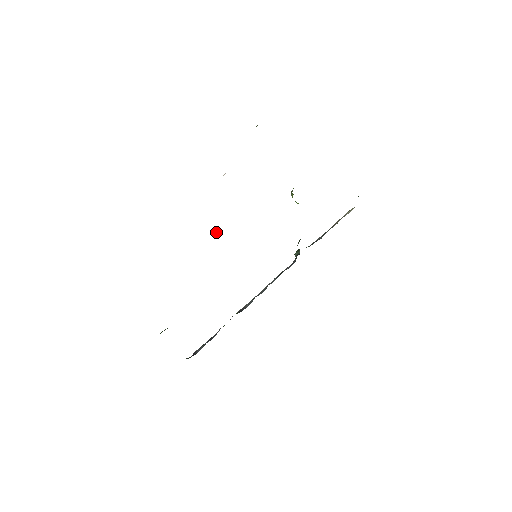
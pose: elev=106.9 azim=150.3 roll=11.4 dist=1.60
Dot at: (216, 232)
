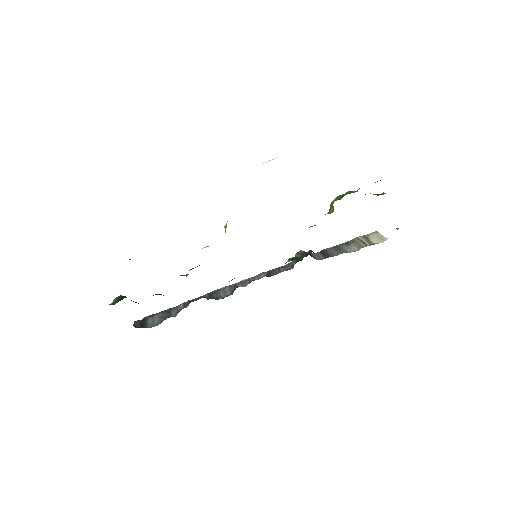
Dot at: (226, 227)
